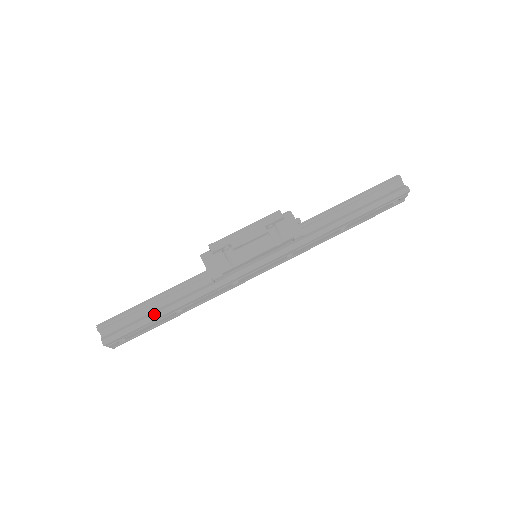
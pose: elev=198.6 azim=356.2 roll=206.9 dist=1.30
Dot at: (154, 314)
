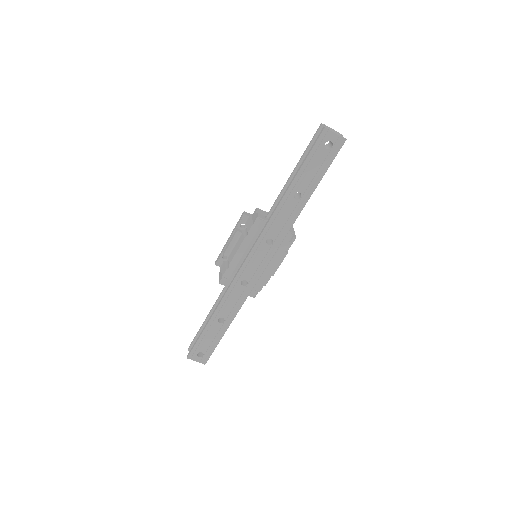
Dot at: (205, 326)
